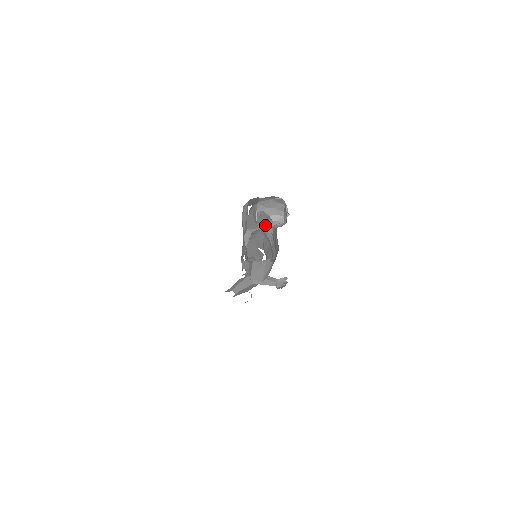
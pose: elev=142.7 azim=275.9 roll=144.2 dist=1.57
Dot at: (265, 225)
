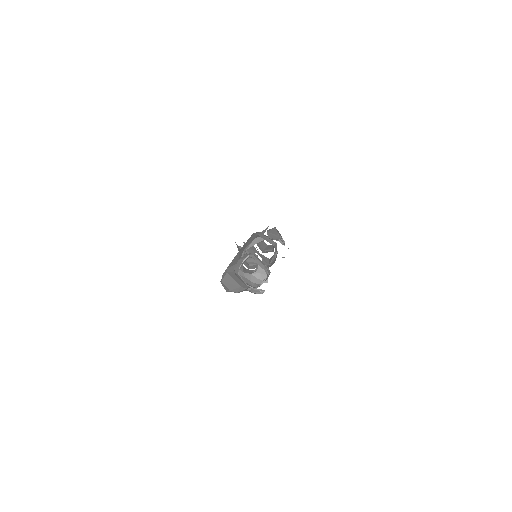
Dot at: occluded
